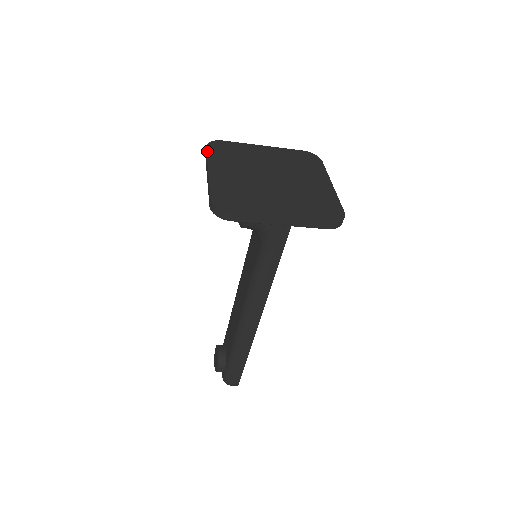
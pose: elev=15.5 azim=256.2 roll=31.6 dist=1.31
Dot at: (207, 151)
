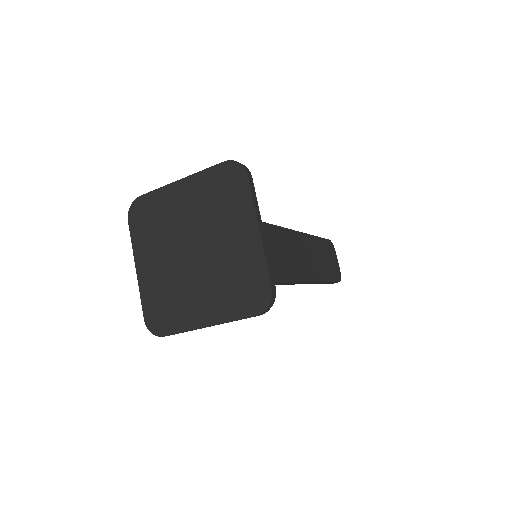
Dot at: (130, 229)
